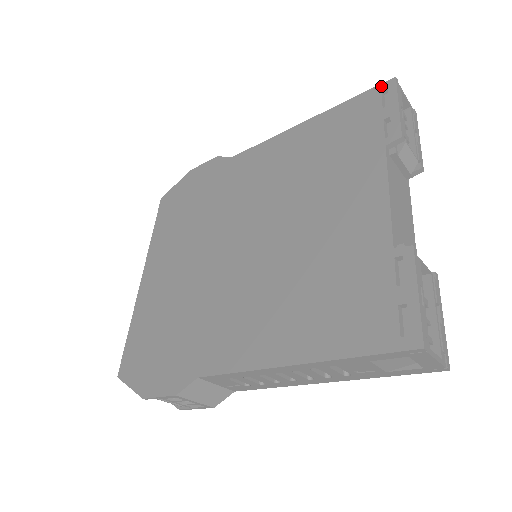
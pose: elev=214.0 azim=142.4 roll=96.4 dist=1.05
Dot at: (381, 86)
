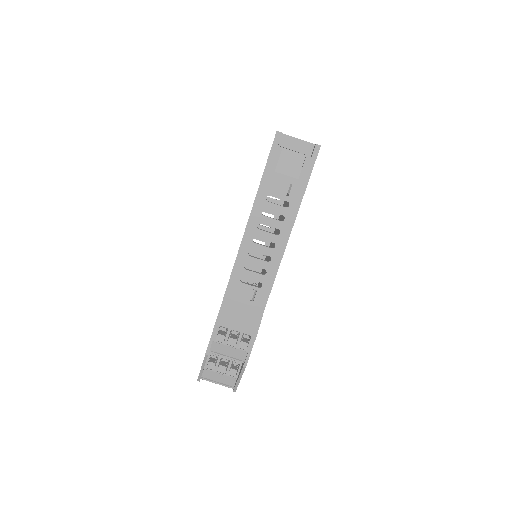
Dot at: occluded
